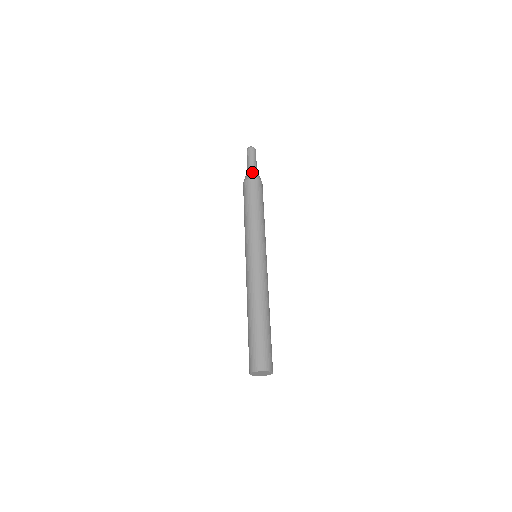
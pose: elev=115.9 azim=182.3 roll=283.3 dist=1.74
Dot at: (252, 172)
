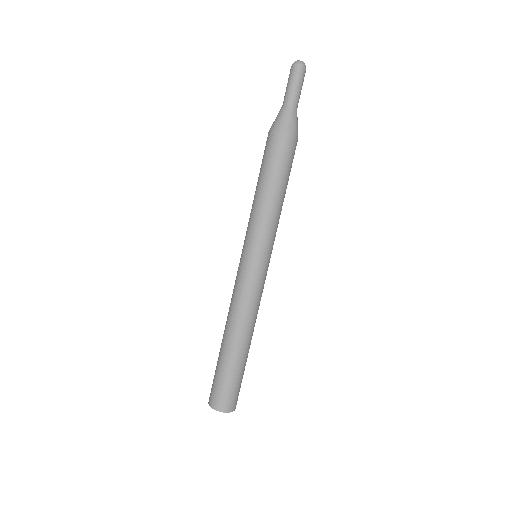
Dot at: (286, 118)
